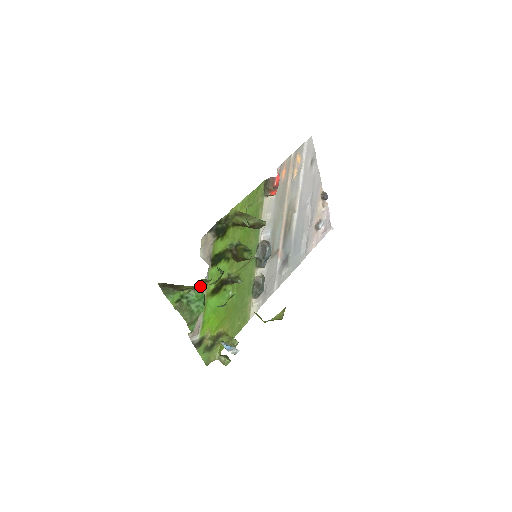
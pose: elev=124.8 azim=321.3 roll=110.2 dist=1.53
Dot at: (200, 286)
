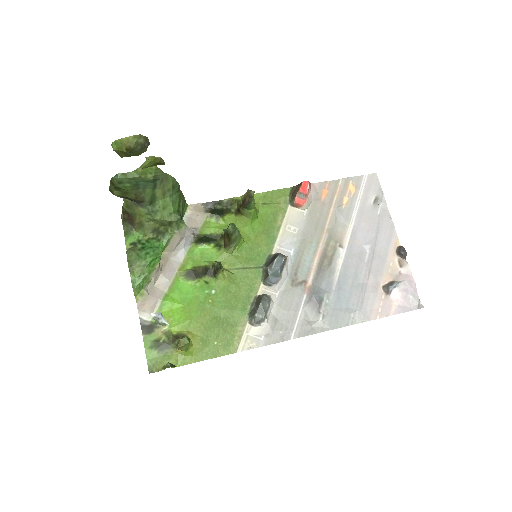
Dot at: (143, 209)
